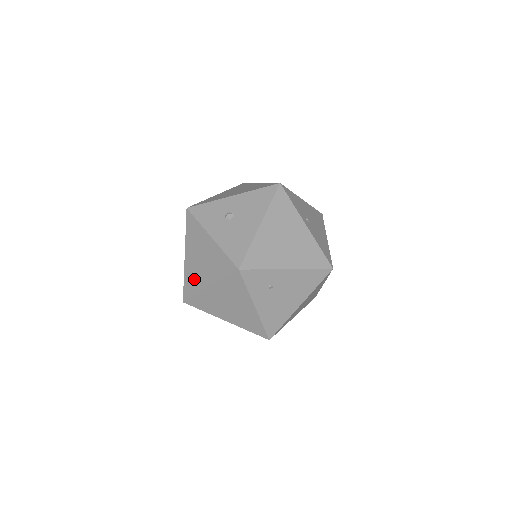
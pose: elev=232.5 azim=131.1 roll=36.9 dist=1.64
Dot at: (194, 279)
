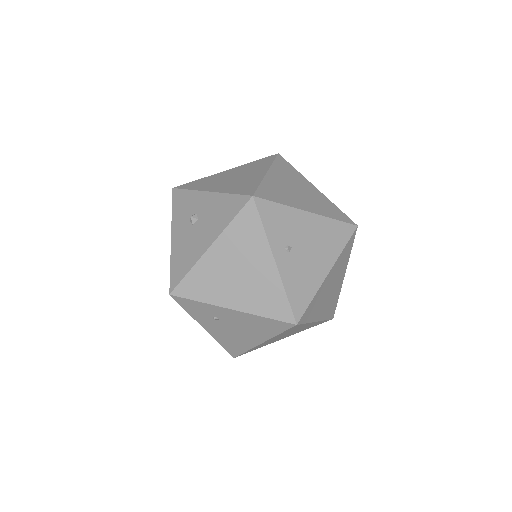
Dot at: occluded
